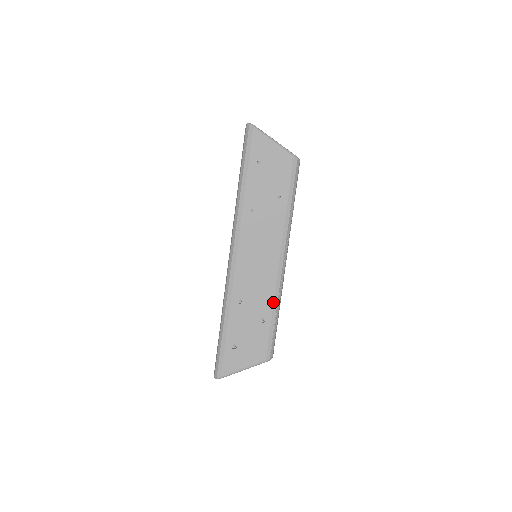
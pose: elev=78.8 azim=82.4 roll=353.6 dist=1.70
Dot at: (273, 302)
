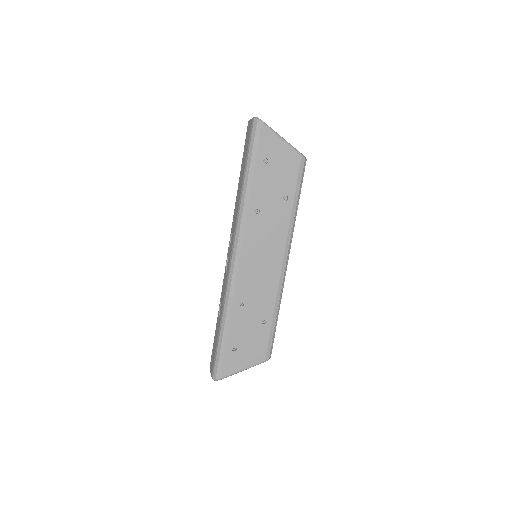
Dot at: (275, 304)
